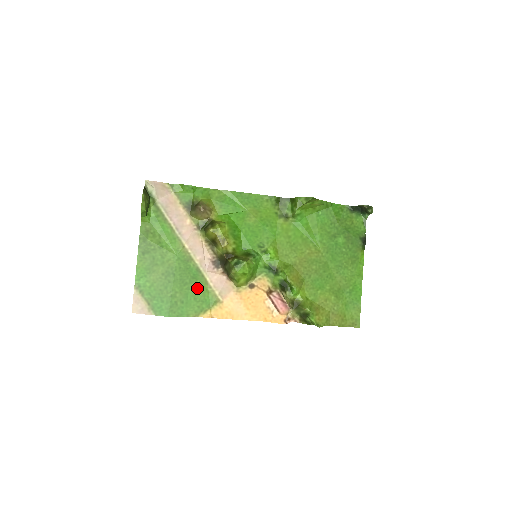
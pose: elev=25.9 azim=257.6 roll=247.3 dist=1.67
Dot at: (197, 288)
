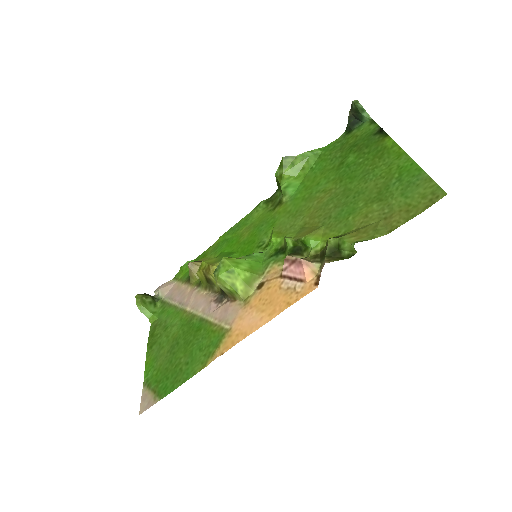
Dot at: (202, 337)
